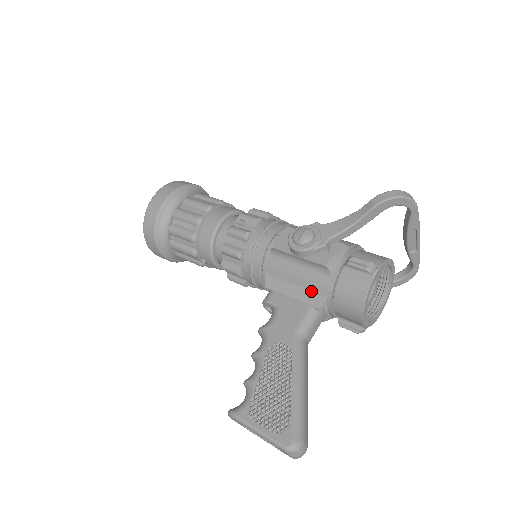
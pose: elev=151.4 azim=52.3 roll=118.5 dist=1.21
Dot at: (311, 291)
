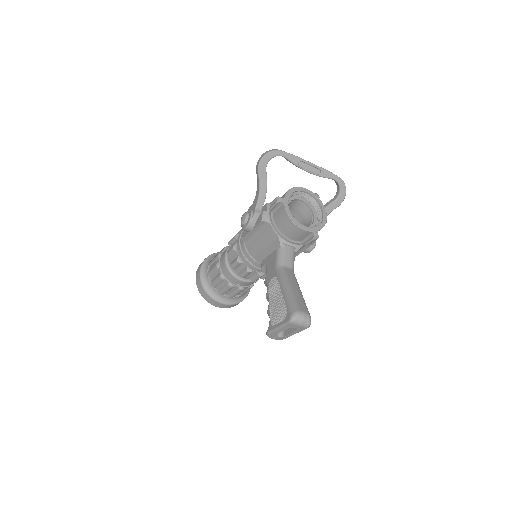
Dot at: (272, 241)
